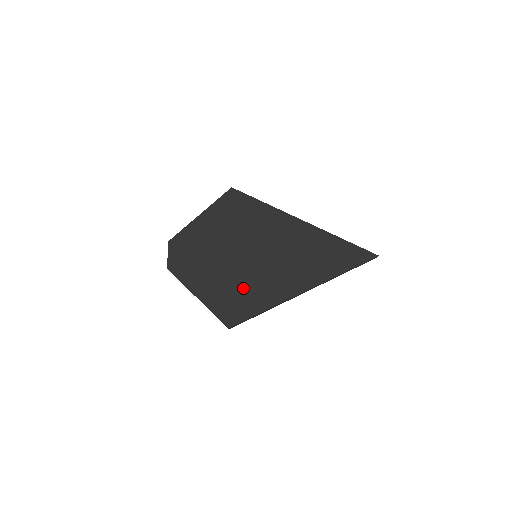
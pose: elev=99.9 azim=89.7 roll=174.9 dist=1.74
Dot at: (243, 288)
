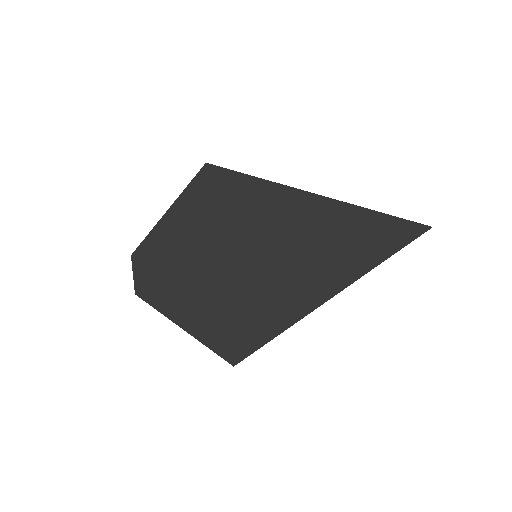
Dot at: (245, 306)
